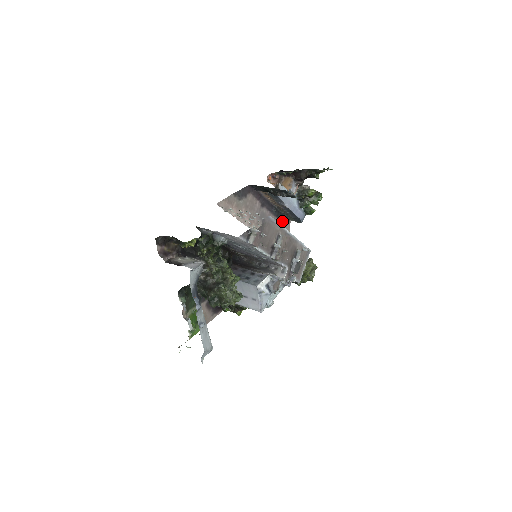
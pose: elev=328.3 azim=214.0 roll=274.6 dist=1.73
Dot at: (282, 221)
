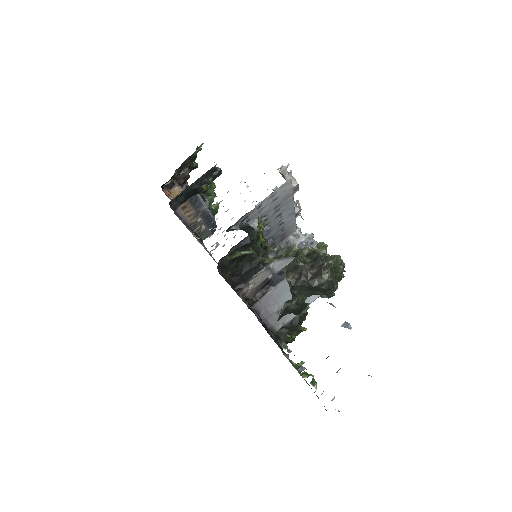
Dot at: occluded
